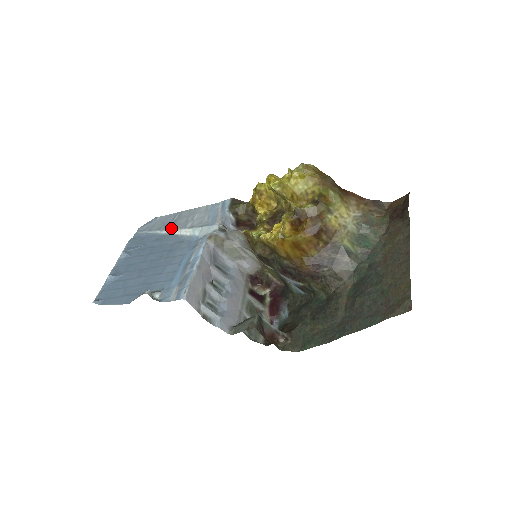
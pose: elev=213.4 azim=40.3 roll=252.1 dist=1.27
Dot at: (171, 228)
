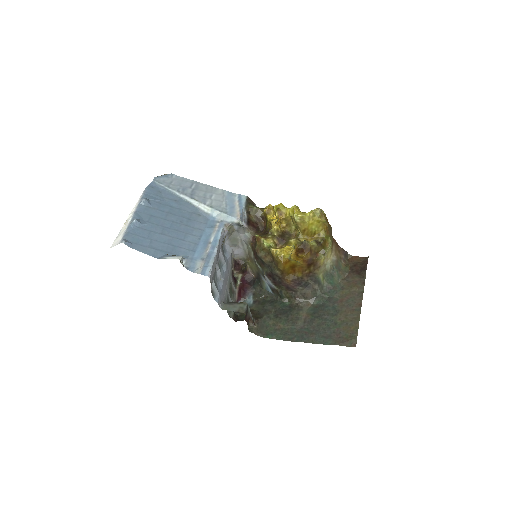
Dot at: (191, 196)
